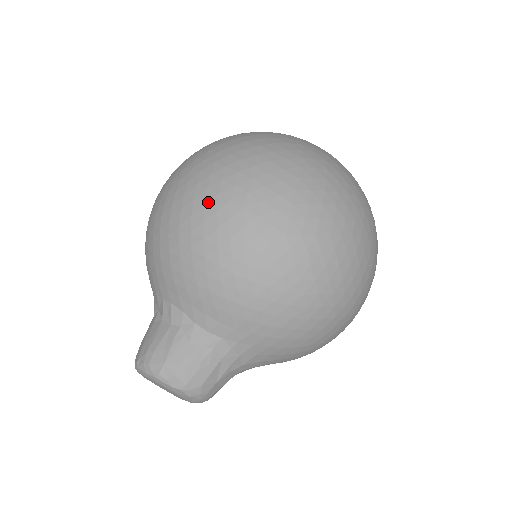
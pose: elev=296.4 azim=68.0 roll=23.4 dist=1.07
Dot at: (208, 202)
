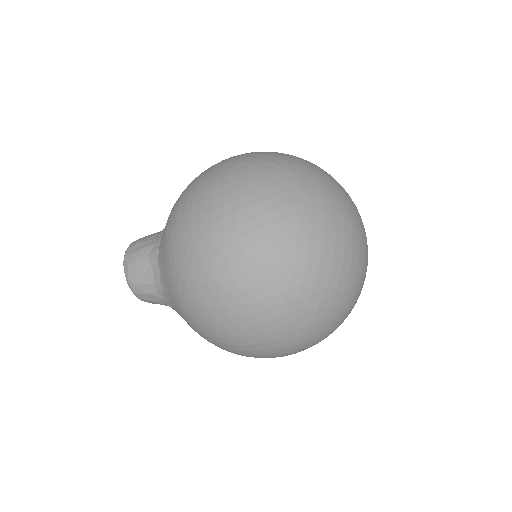
Dot at: (208, 182)
